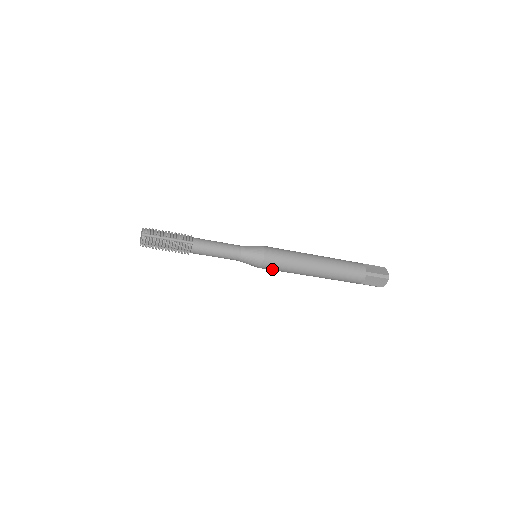
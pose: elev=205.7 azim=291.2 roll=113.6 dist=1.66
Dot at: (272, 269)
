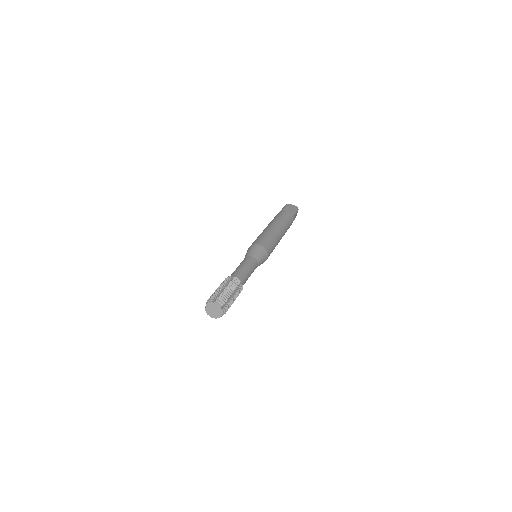
Dot at: occluded
